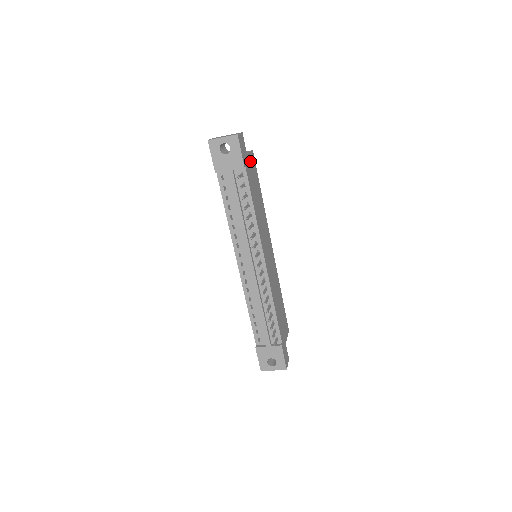
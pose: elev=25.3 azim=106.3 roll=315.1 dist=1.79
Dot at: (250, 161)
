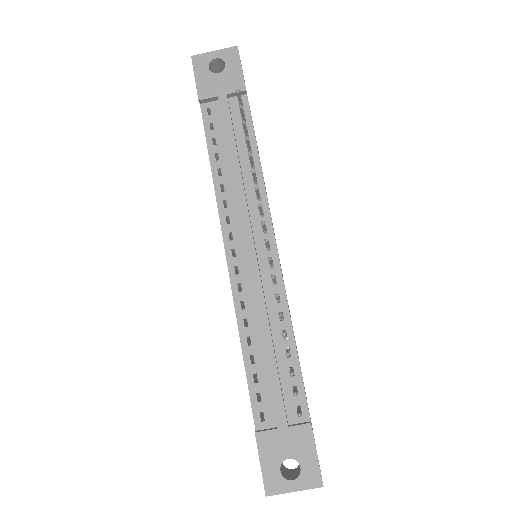
Dot at: occluded
